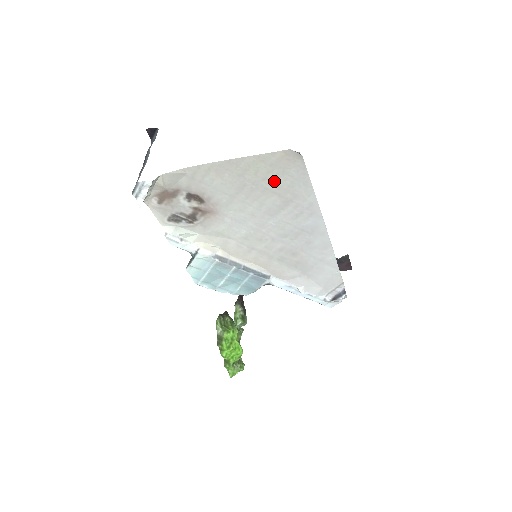
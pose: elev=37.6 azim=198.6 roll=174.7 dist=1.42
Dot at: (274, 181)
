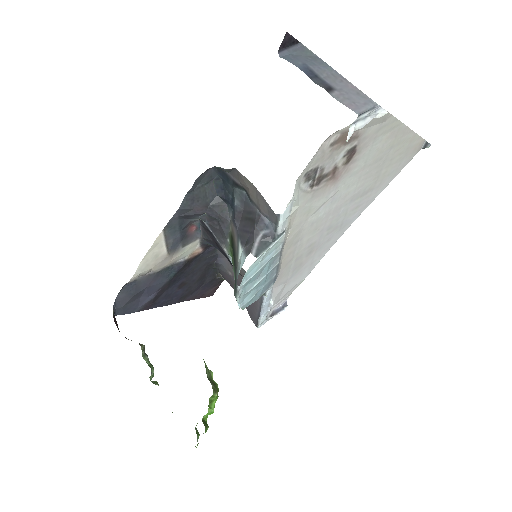
Dot at: (391, 164)
